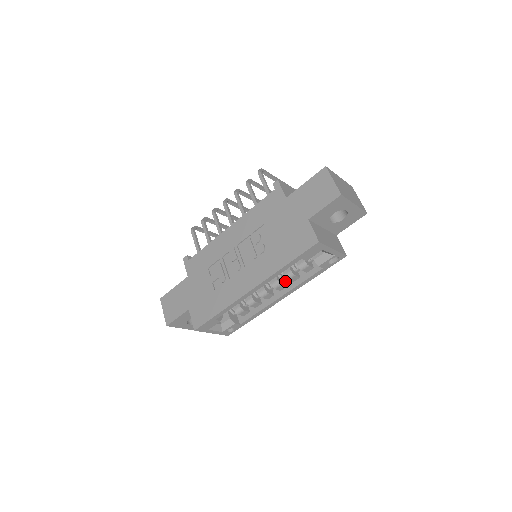
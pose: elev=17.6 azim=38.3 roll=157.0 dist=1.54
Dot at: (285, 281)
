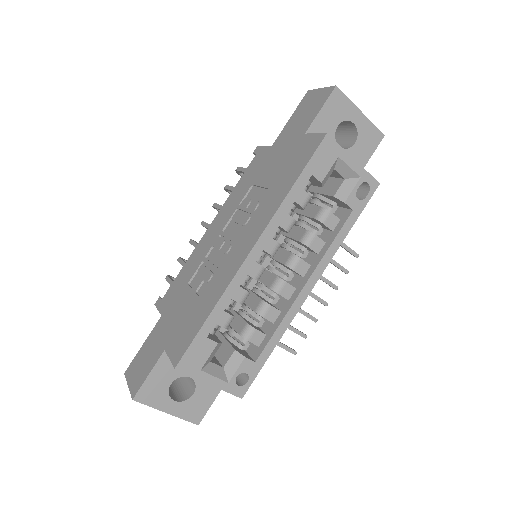
Dot at: occluded
